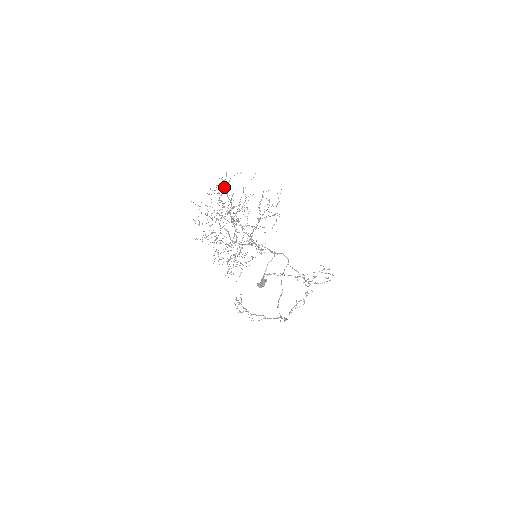
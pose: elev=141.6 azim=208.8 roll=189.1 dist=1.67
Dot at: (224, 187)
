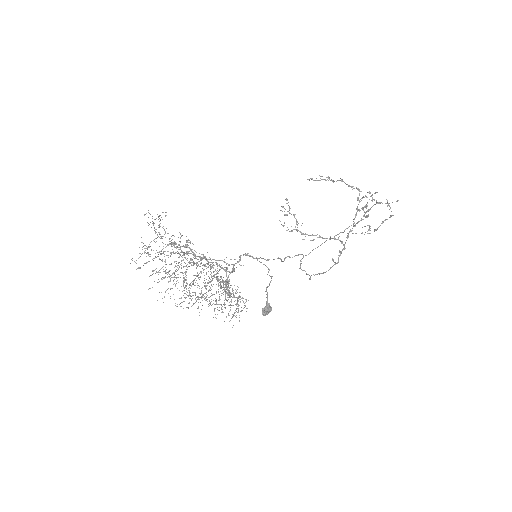
Dot at: occluded
